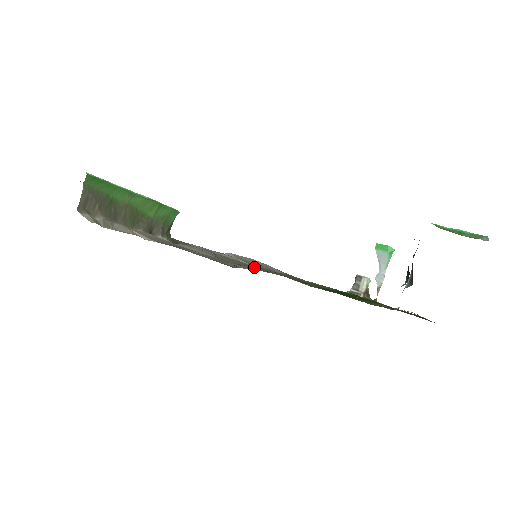
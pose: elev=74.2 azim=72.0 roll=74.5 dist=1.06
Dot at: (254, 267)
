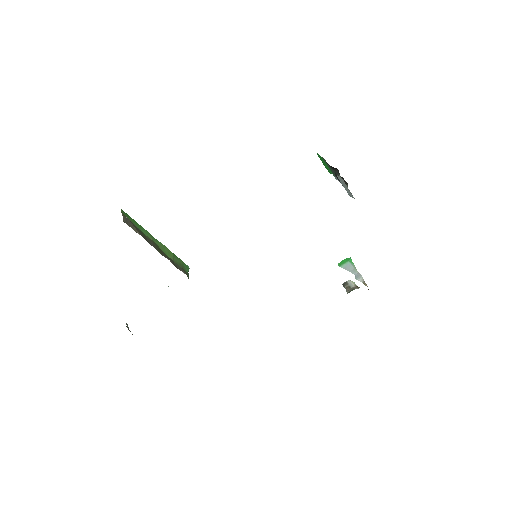
Dot at: occluded
